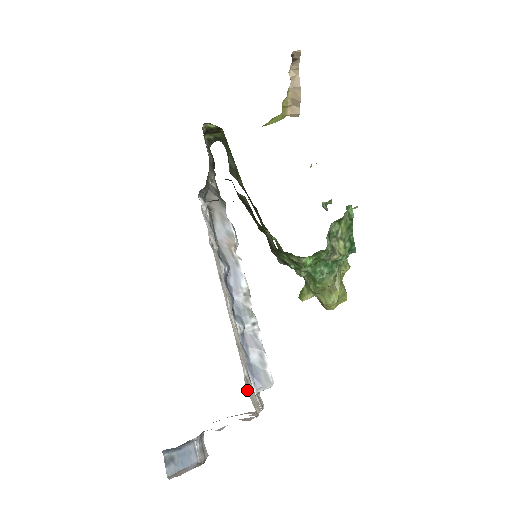
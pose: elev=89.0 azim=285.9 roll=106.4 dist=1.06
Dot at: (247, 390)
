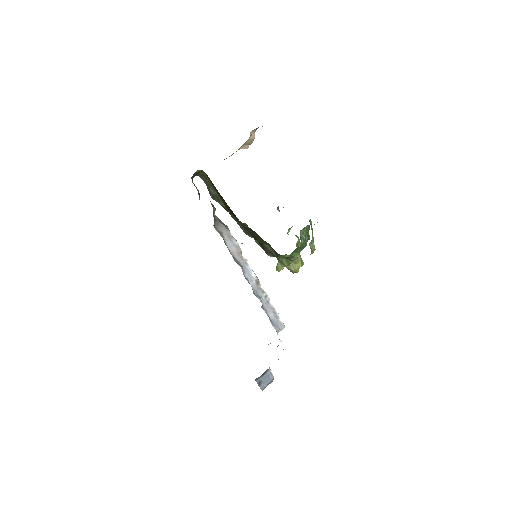
Dot at: occluded
